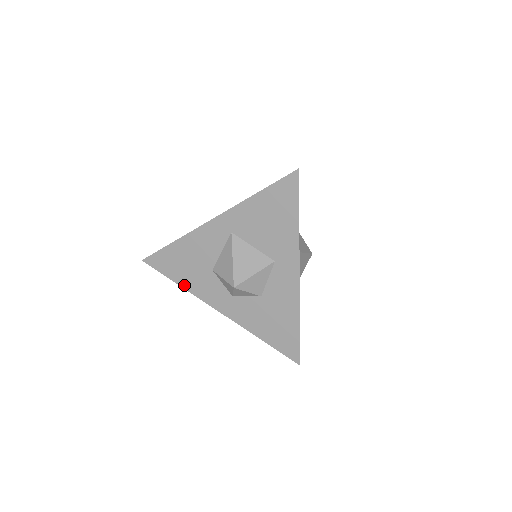
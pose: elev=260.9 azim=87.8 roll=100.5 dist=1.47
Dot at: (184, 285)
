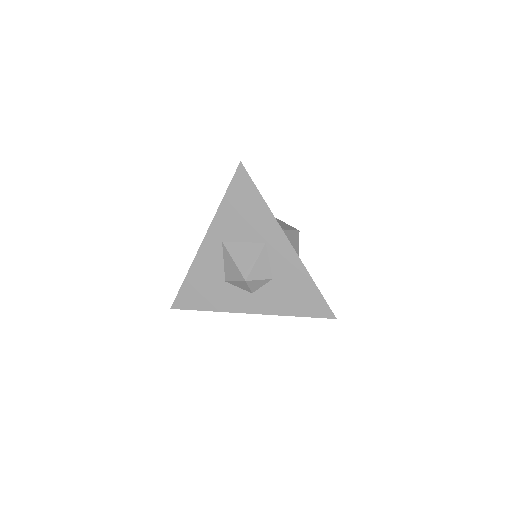
Dot at: (211, 308)
